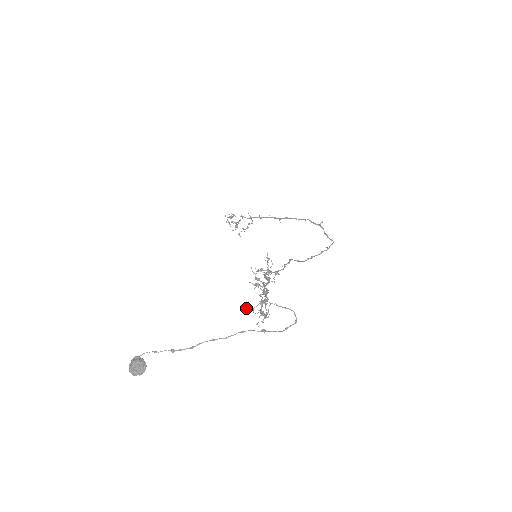
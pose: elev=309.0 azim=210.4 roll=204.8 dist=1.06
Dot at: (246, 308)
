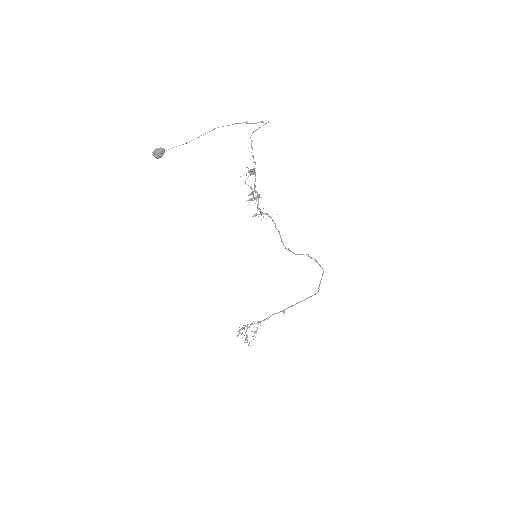
Dot at: (240, 176)
